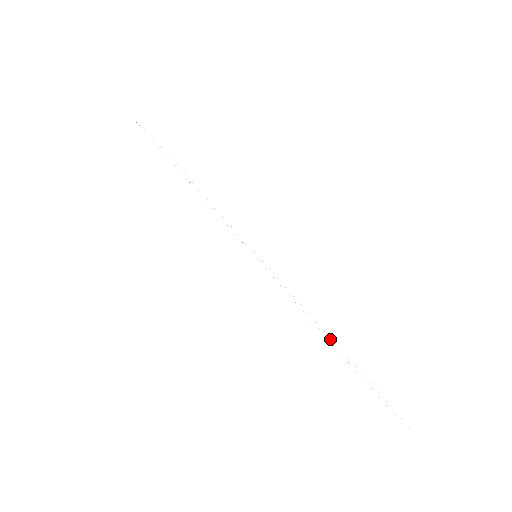
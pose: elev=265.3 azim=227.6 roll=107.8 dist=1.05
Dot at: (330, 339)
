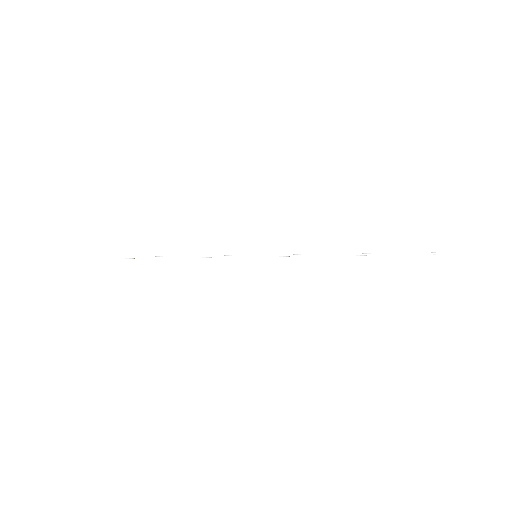
Dot at: (341, 255)
